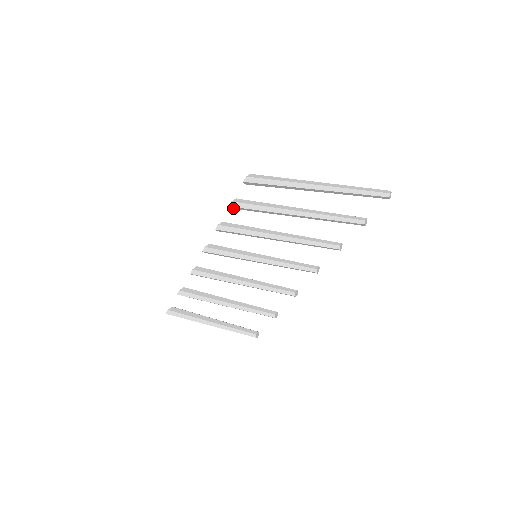
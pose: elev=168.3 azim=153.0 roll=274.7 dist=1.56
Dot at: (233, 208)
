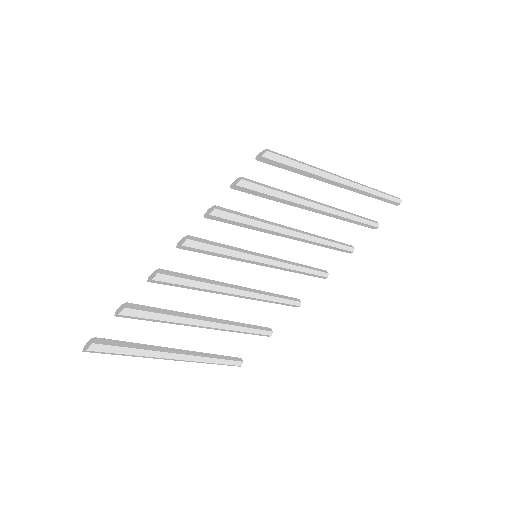
Dot at: (236, 189)
